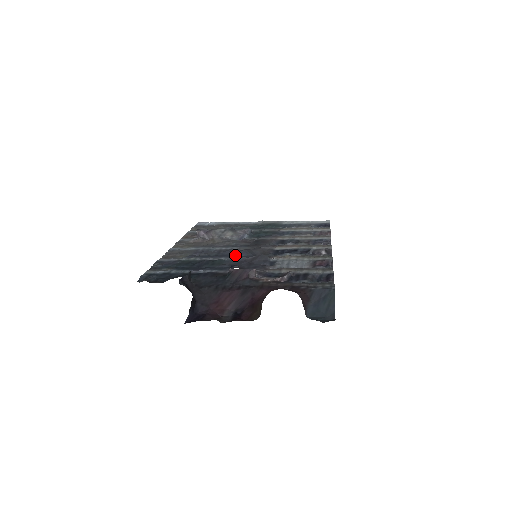
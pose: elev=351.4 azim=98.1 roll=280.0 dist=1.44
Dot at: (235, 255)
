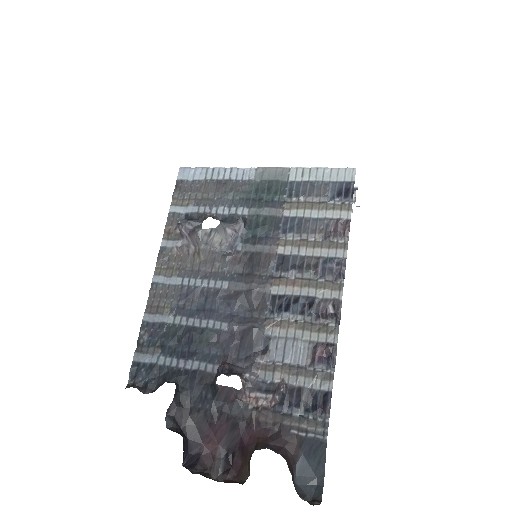
Dot at: (224, 311)
